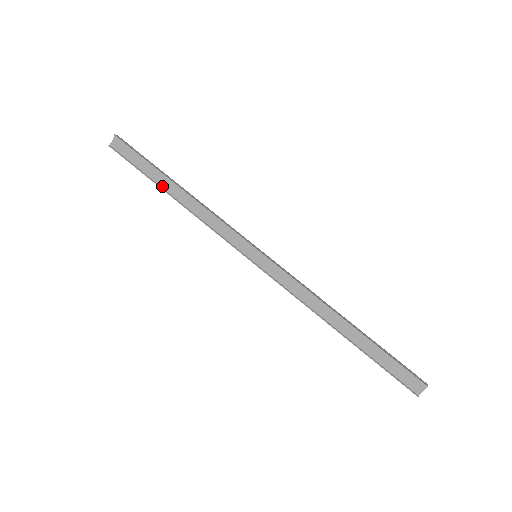
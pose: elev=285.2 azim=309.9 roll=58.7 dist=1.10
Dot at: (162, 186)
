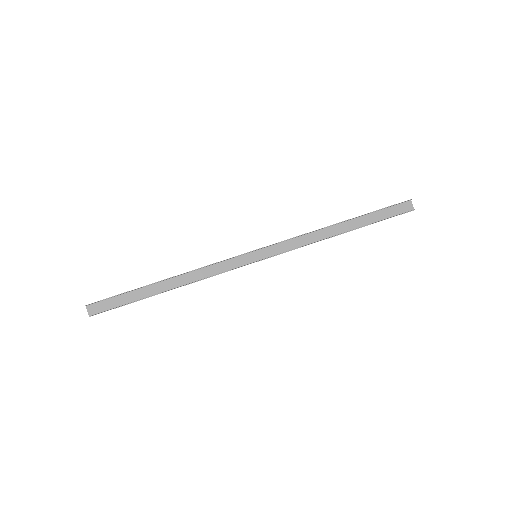
Dot at: (154, 294)
